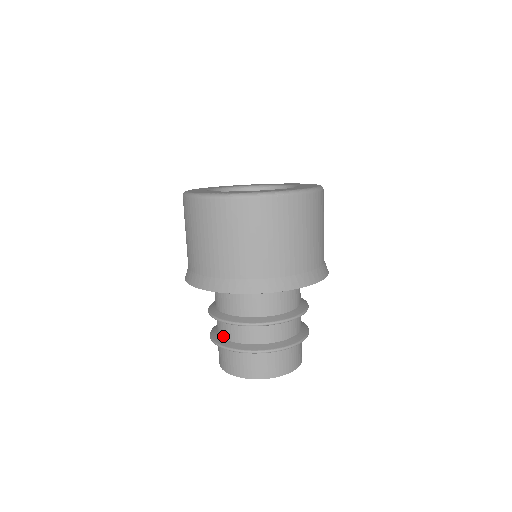
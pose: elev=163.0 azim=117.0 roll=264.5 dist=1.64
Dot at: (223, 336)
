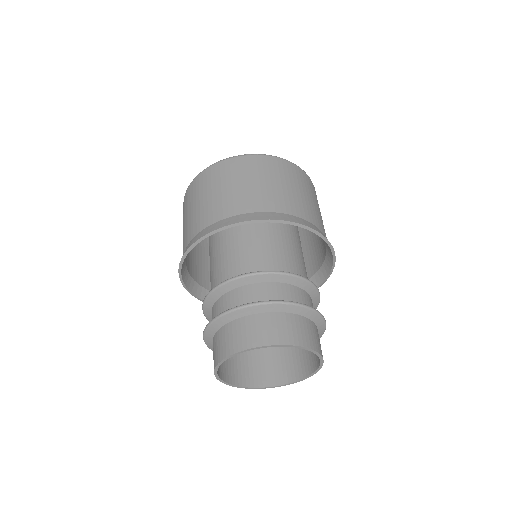
Dot at: occluded
